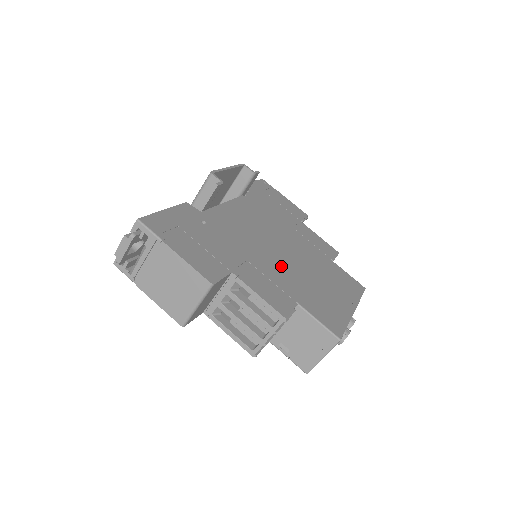
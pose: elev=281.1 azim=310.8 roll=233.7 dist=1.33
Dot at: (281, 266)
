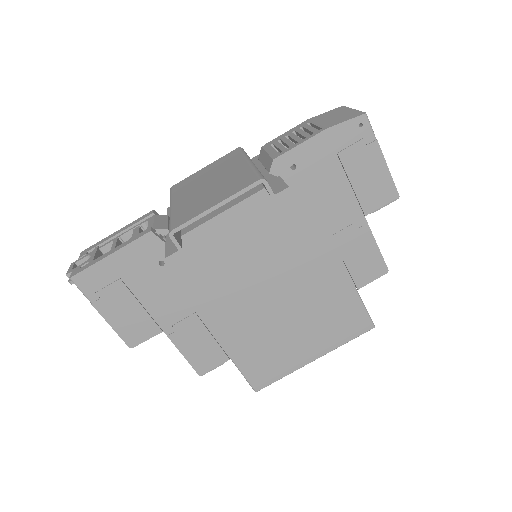
Dot at: (245, 313)
